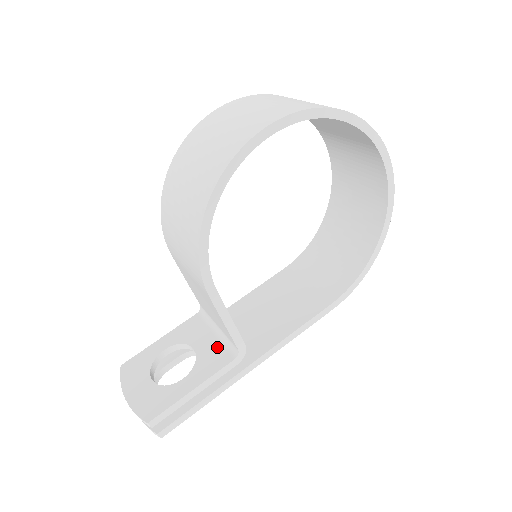
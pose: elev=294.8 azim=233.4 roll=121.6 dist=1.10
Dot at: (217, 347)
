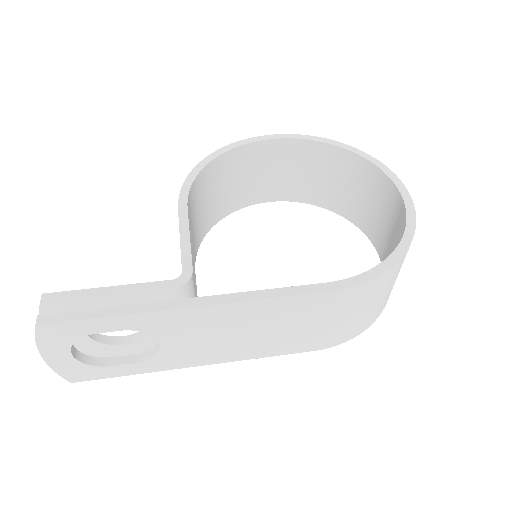
Dot at: occluded
